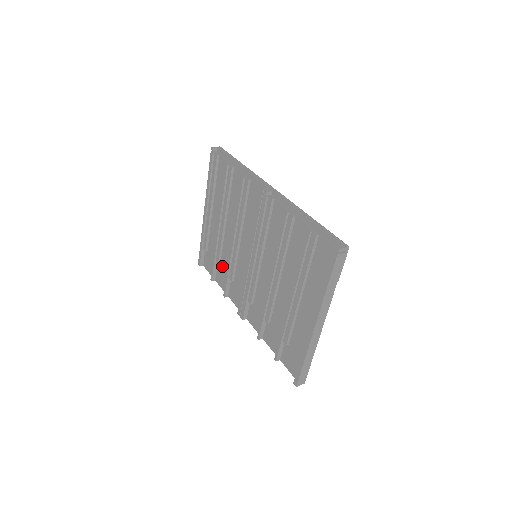
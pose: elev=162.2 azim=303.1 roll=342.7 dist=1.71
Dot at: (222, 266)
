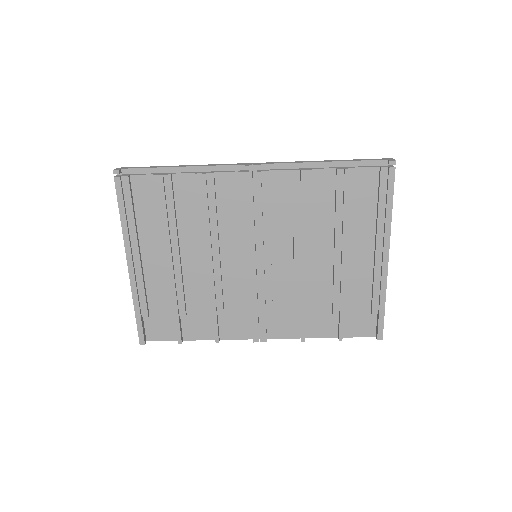
Dot at: (192, 312)
